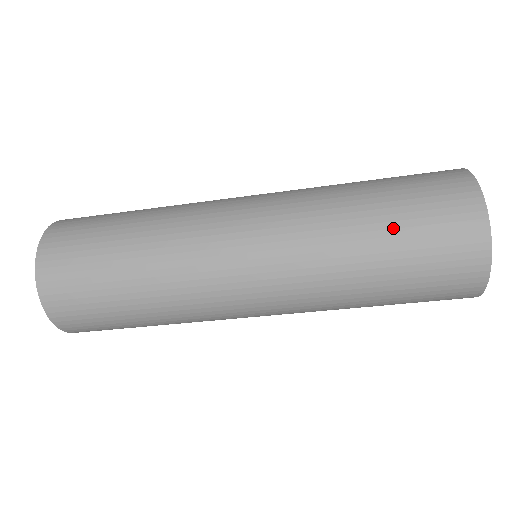
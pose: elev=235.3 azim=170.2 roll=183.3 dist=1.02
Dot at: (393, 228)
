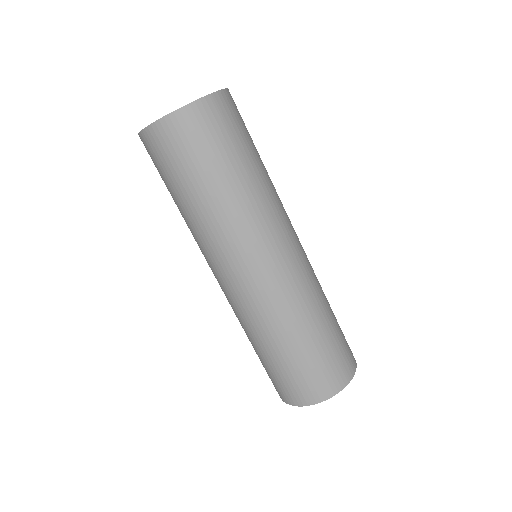
Dot at: (299, 356)
